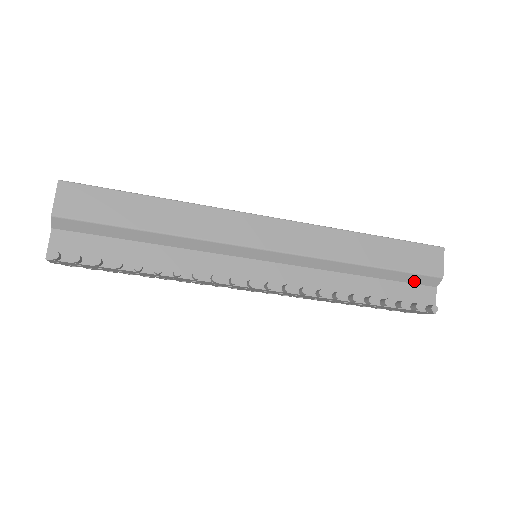
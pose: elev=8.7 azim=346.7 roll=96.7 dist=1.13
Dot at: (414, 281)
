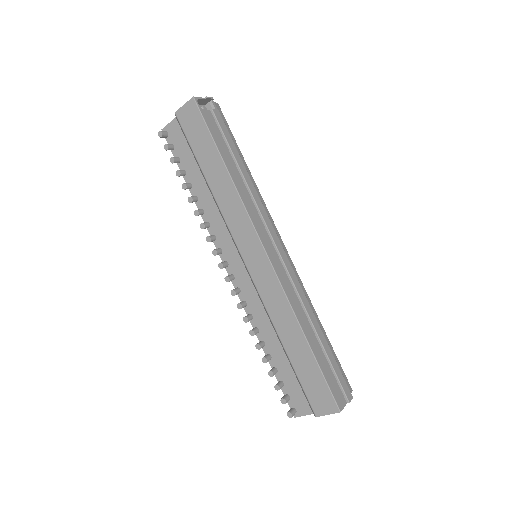
Dot at: occluded
